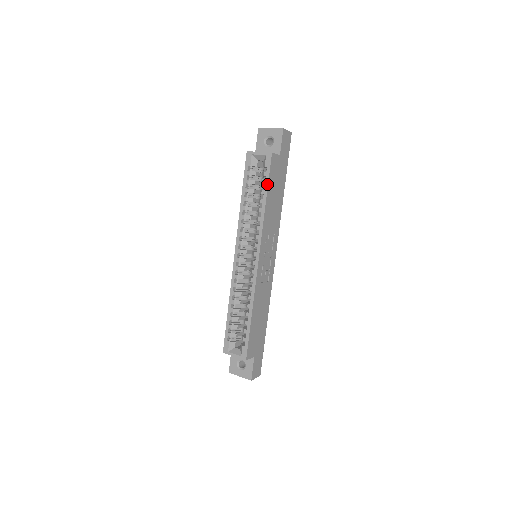
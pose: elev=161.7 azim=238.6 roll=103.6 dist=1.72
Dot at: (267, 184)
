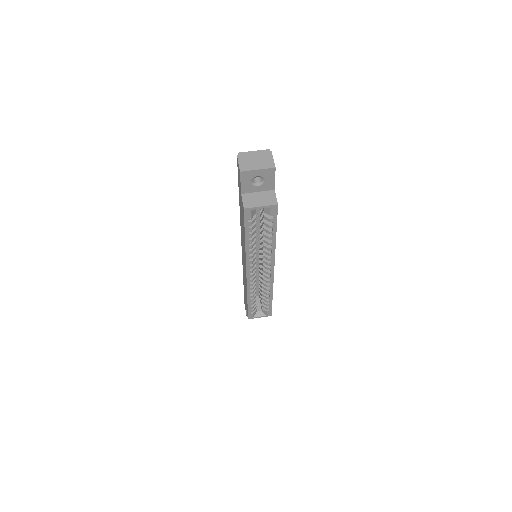
Dot at: (276, 227)
